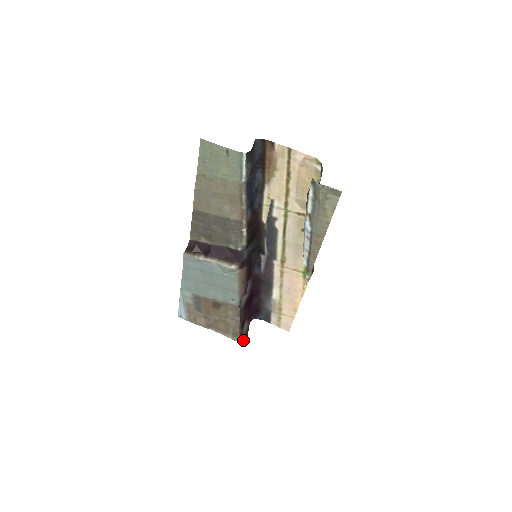
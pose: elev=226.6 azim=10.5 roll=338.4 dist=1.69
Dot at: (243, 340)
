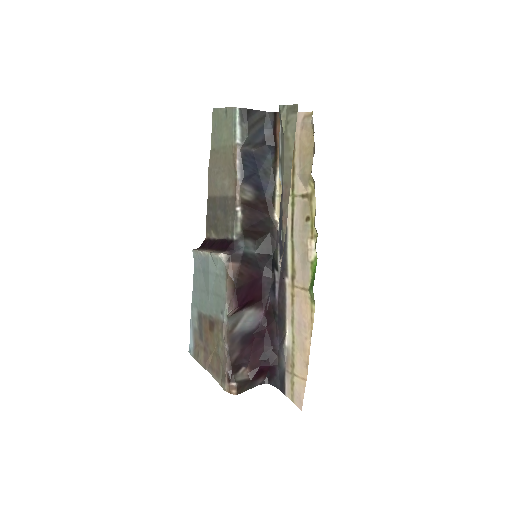
Dot at: (232, 390)
